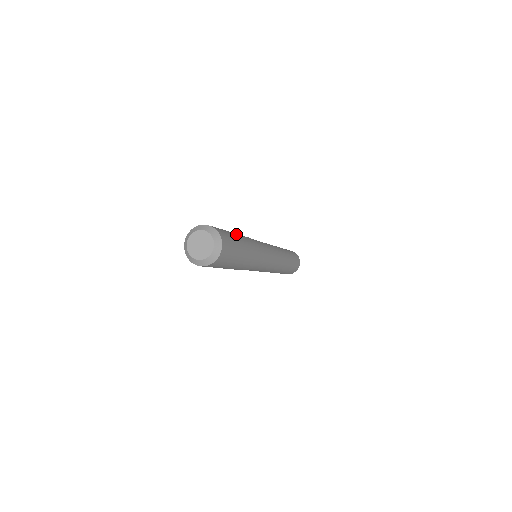
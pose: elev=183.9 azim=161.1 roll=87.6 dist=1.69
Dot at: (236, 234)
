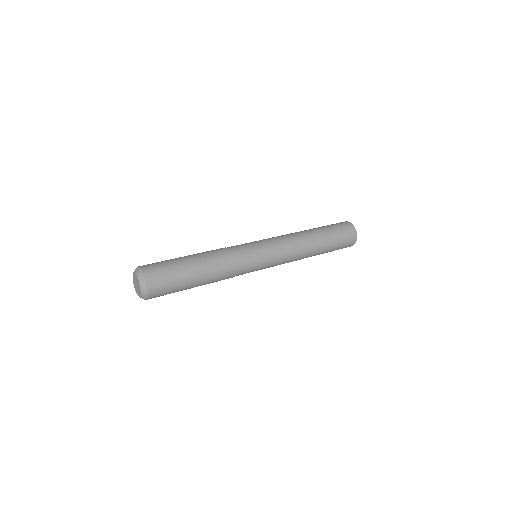
Dot at: (191, 262)
